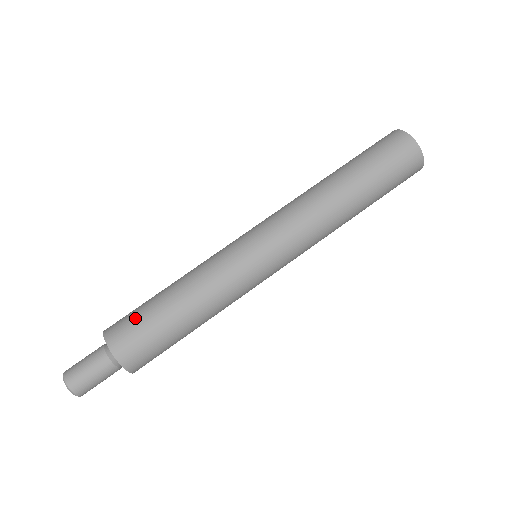
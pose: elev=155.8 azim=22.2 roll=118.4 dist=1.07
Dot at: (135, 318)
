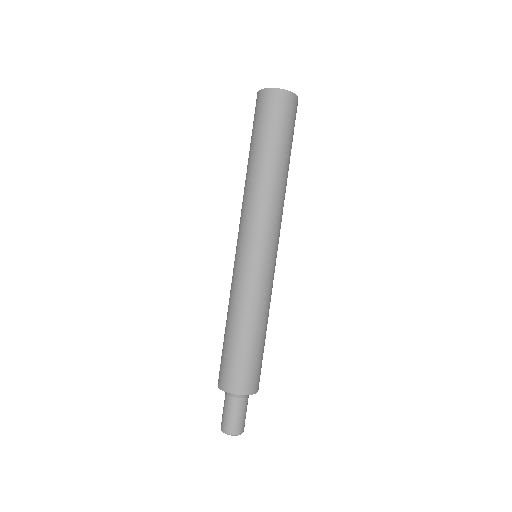
Dot at: (246, 367)
